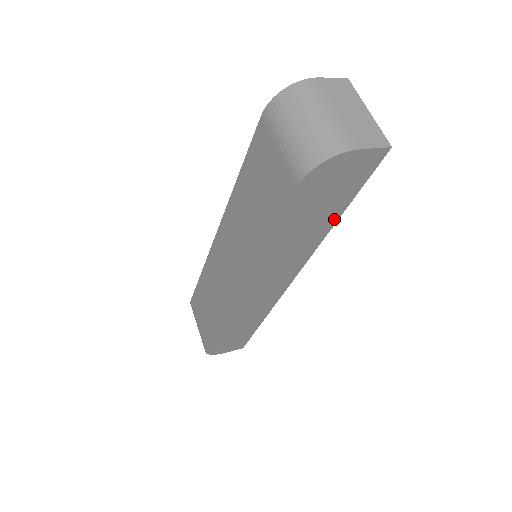
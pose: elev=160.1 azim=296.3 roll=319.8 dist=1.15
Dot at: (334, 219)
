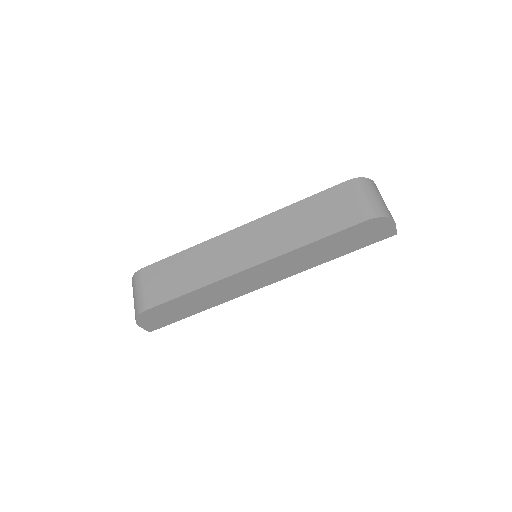
Dot at: (339, 255)
